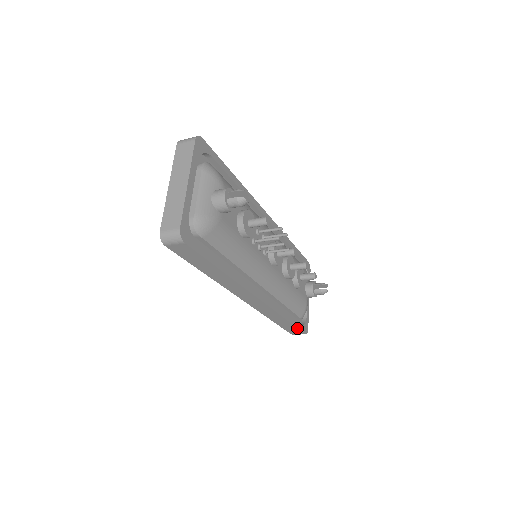
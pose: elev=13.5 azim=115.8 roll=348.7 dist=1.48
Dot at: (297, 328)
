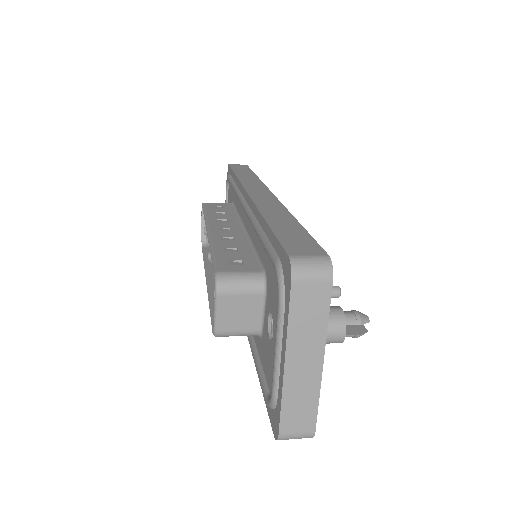
Dot at: occluded
